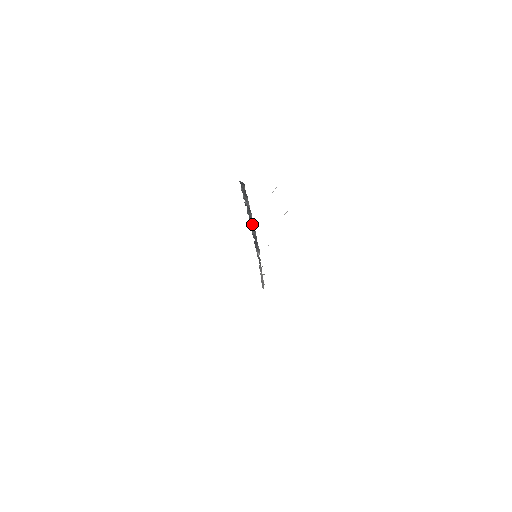
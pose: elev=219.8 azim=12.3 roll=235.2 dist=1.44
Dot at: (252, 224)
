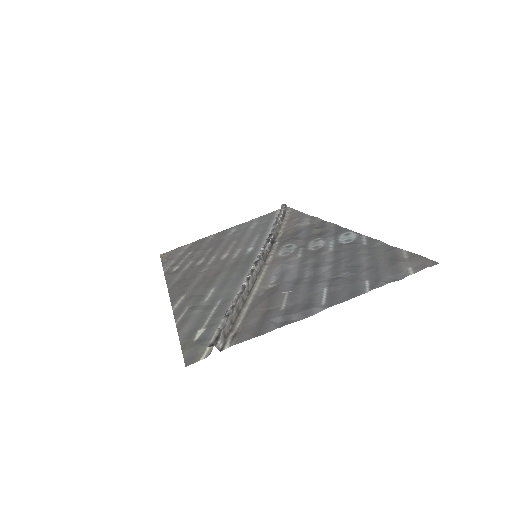
Dot at: occluded
